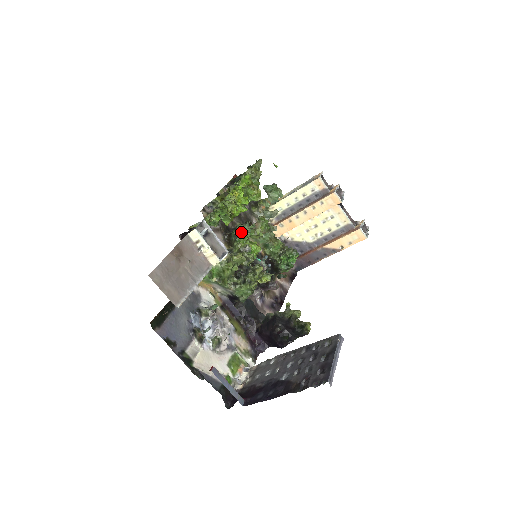
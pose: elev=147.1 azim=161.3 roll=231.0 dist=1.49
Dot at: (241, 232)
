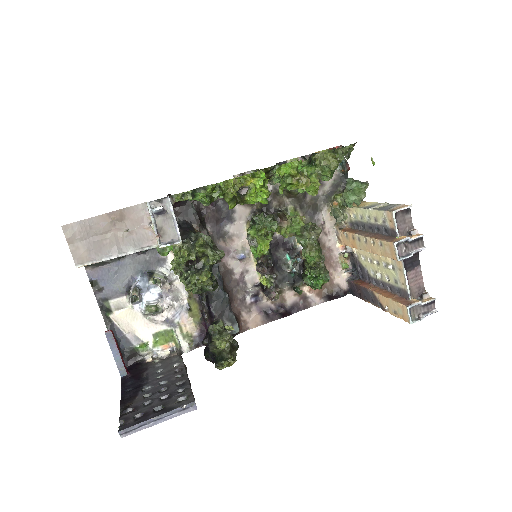
Dot at: (259, 221)
